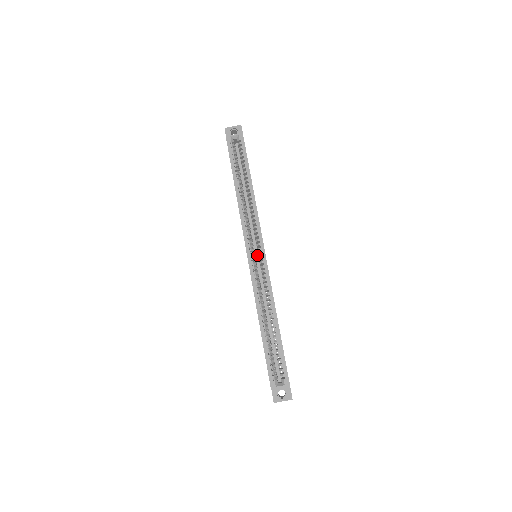
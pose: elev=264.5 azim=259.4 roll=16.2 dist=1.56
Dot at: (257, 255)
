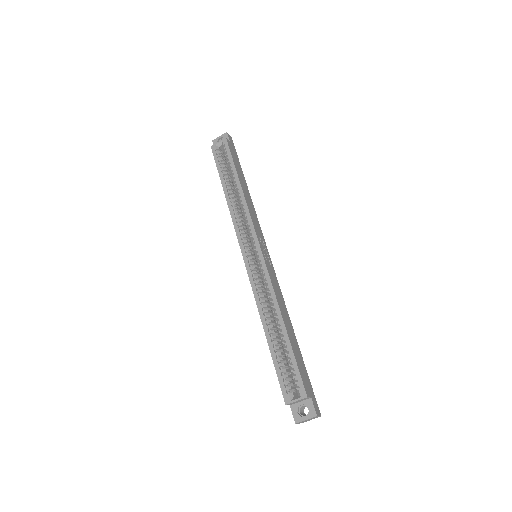
Dot at: occluded
